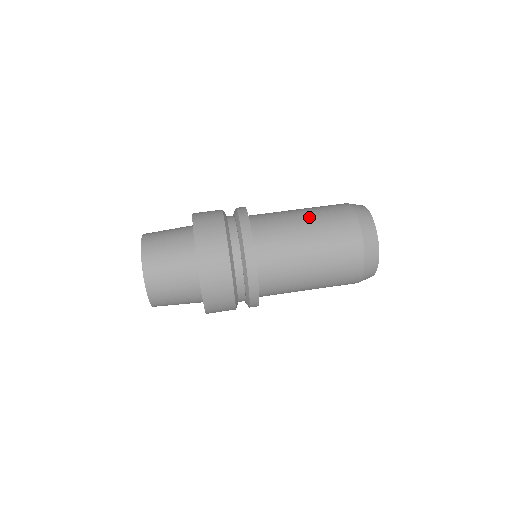
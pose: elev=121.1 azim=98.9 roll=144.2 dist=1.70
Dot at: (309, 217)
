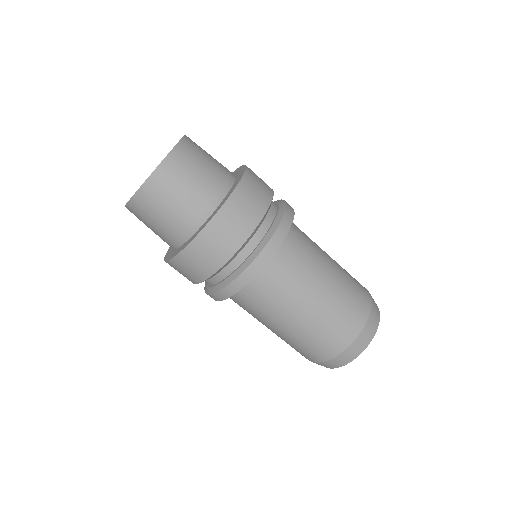
Dot at: (317, 307)
